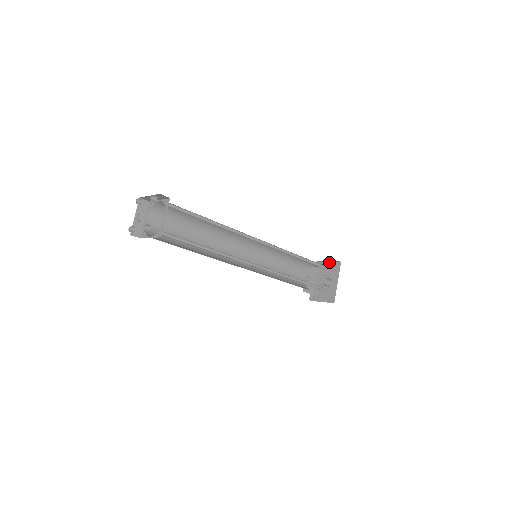
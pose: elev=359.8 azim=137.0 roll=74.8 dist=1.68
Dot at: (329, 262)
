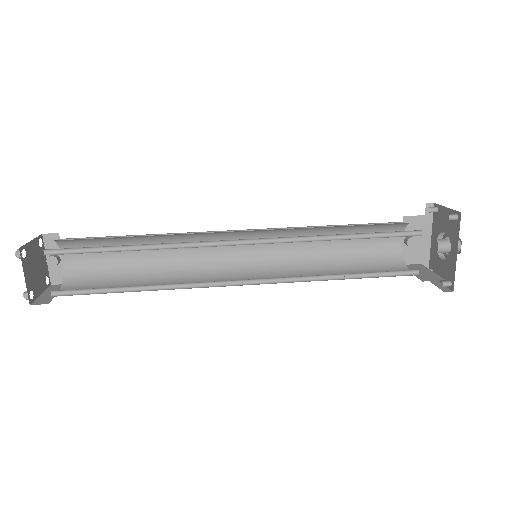
Dot at: (446, 208)
